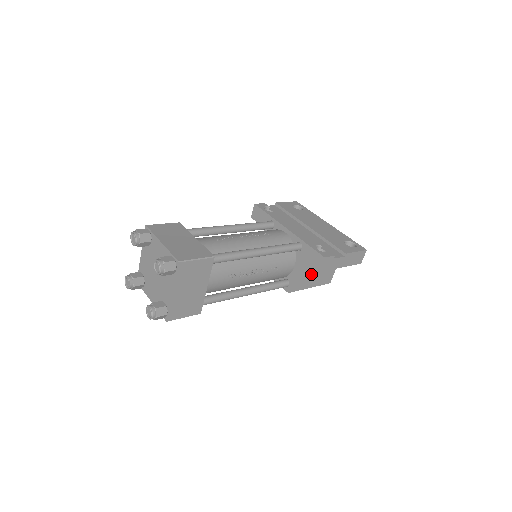
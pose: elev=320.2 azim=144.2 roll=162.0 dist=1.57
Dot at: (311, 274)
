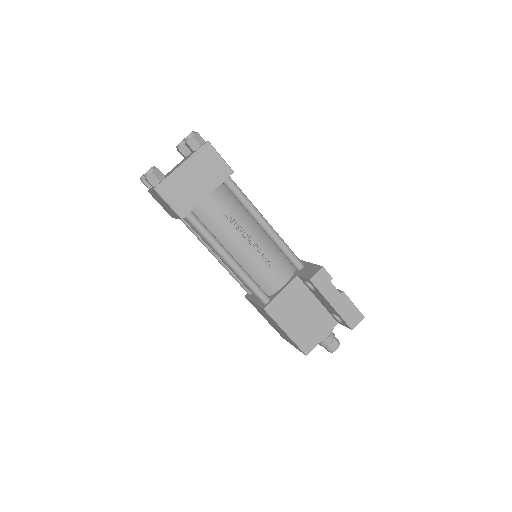
Dot at: (295, 313)
